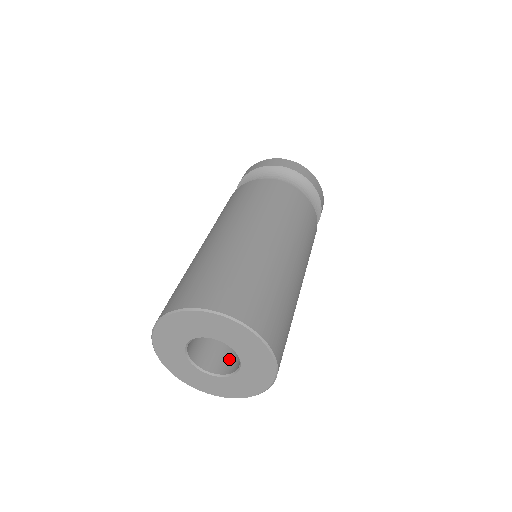
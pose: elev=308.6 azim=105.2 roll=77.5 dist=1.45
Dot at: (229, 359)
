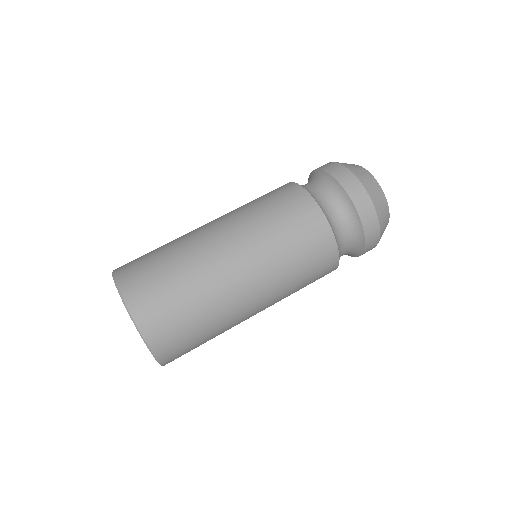
Dot at: occluded
